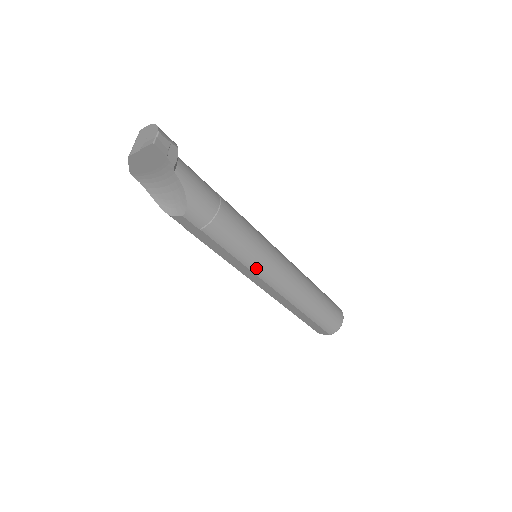
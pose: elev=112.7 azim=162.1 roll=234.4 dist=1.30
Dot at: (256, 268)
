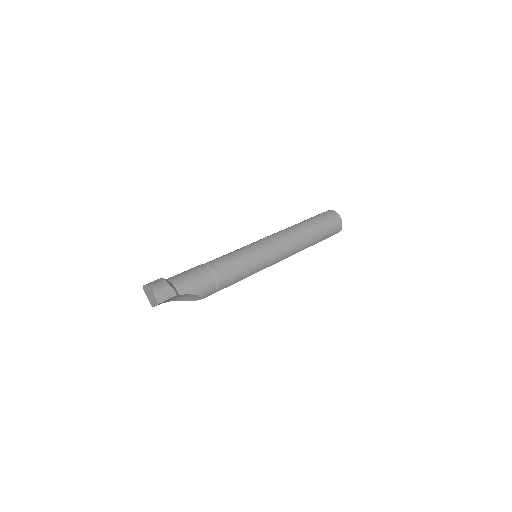
Dot at: (262, 268)
